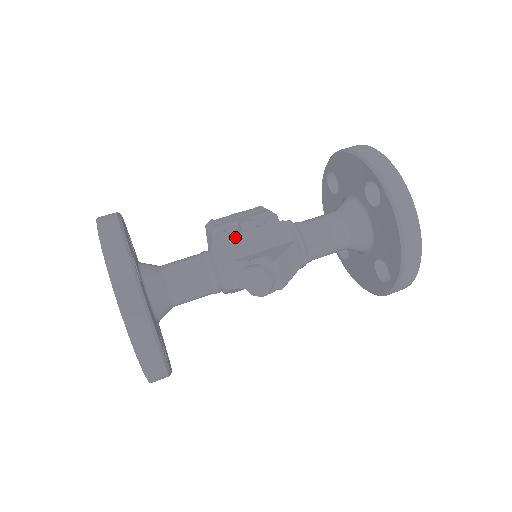
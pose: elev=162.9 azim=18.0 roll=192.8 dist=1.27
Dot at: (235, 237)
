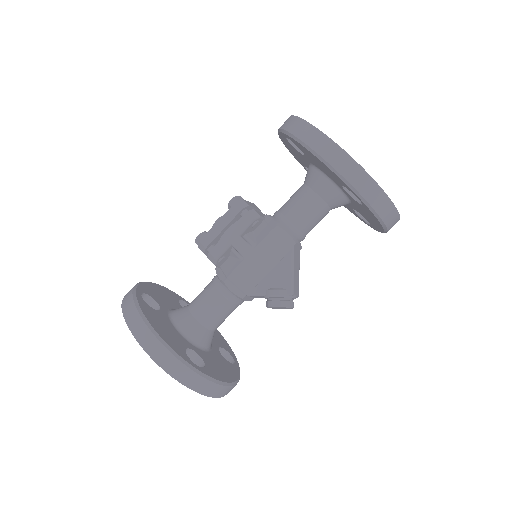
Dot at: (240, 268)
